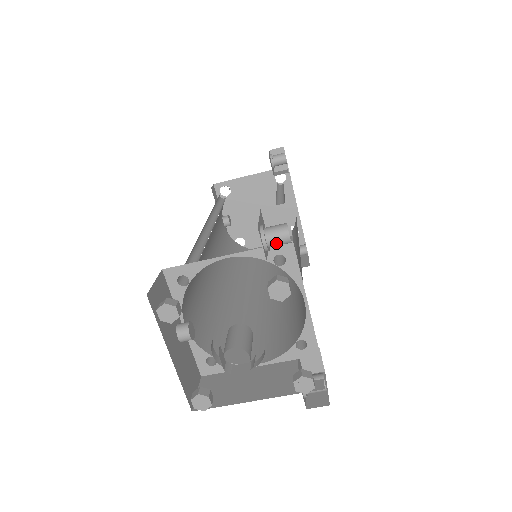
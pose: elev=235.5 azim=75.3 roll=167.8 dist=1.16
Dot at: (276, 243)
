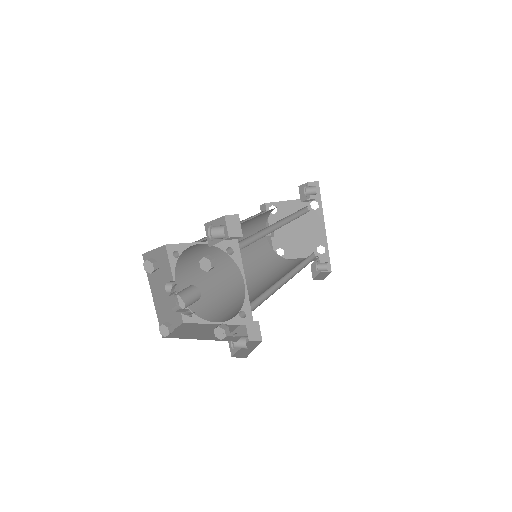
Dot at: (217, 236)
